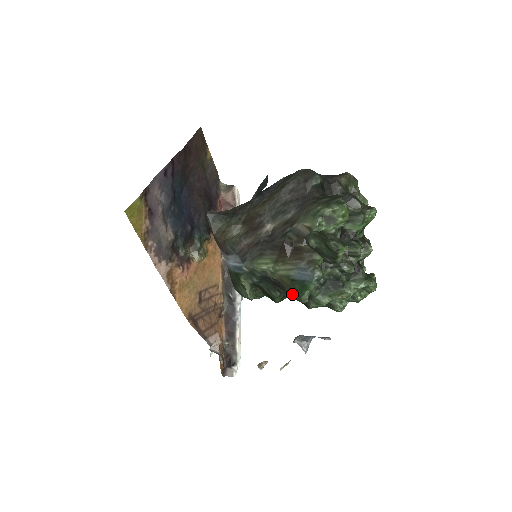
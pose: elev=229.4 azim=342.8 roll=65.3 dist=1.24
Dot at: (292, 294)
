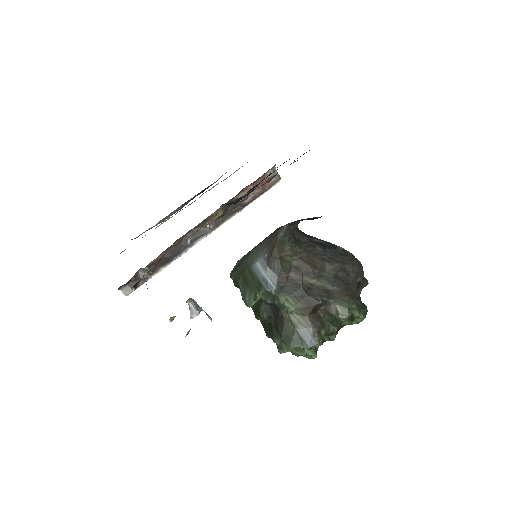
Dot at: (285, 336)
